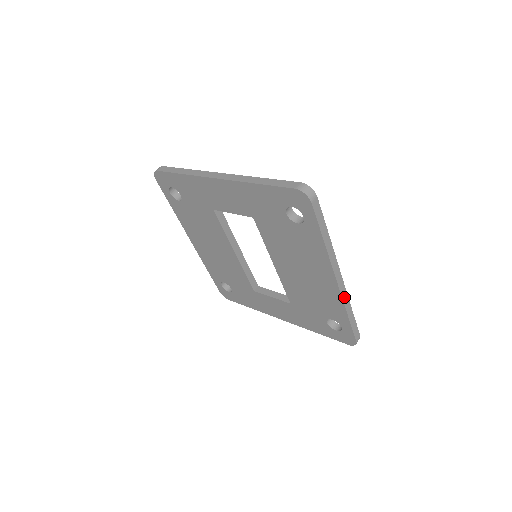
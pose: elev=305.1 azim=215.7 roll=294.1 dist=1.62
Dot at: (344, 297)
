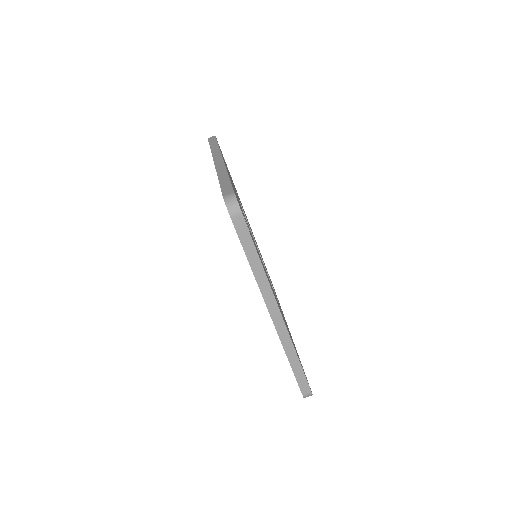
Dot at: (284, 339)
